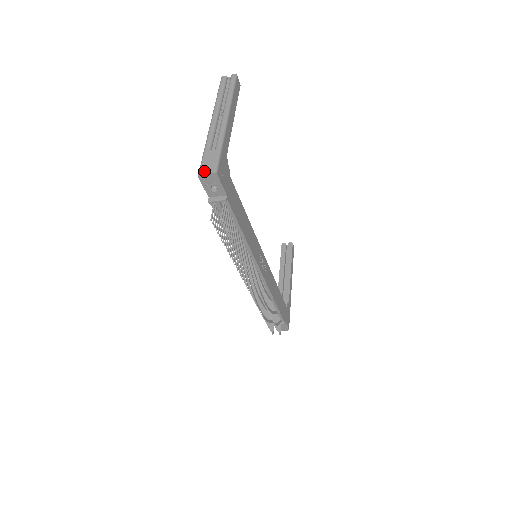
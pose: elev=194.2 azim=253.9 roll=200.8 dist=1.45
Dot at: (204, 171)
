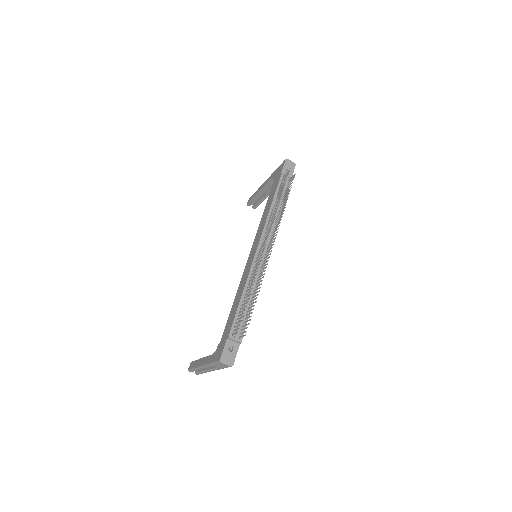
Dot at: (289, 161)
